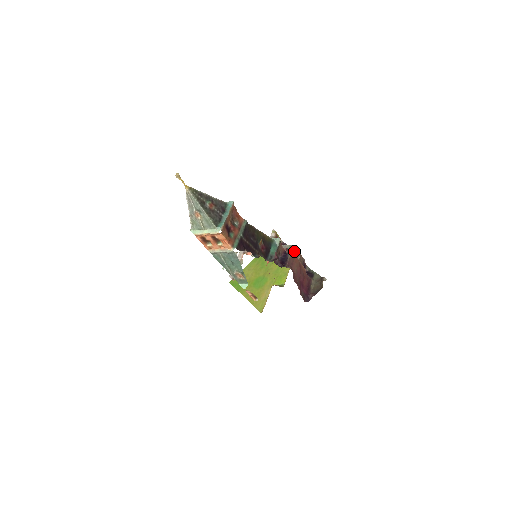
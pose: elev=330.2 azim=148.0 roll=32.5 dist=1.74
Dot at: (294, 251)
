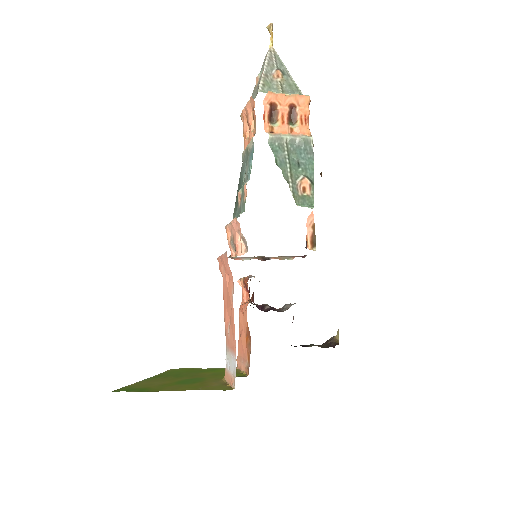
Dot at: occluded
